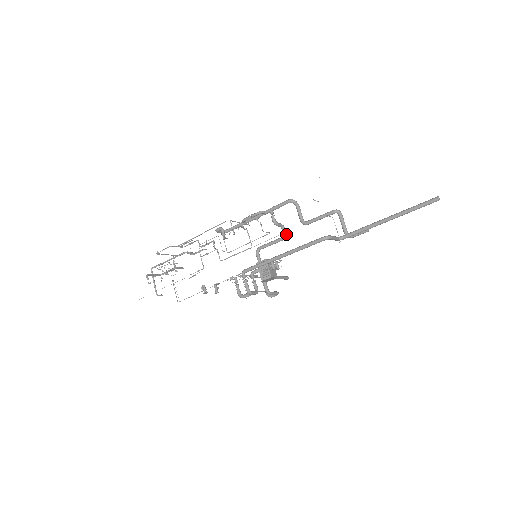
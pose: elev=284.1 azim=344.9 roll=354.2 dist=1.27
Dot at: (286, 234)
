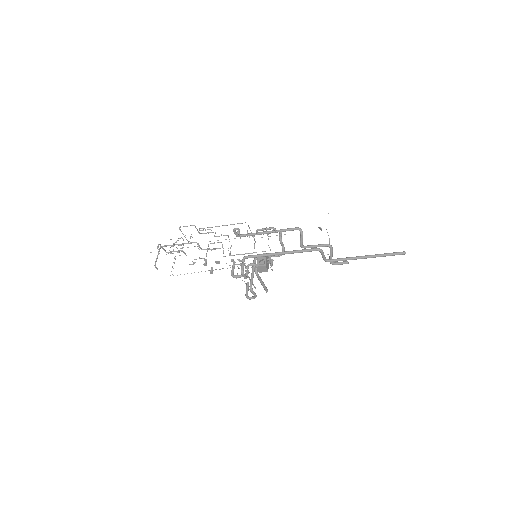
Dot at: occluded
